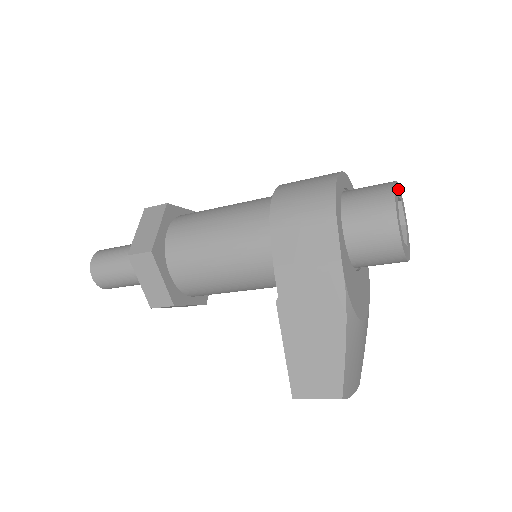
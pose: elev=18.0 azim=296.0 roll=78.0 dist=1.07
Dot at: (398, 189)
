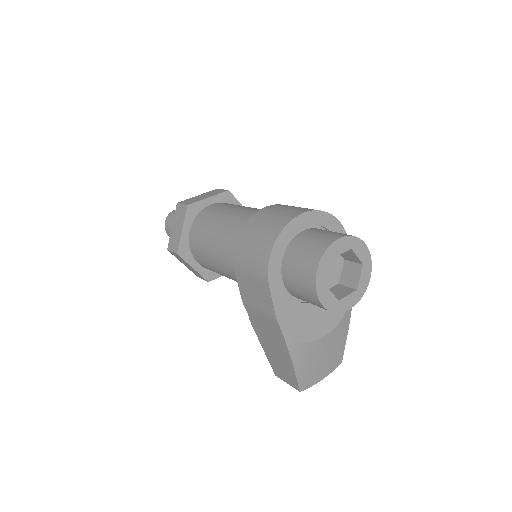
Dot at: (340, 245)
